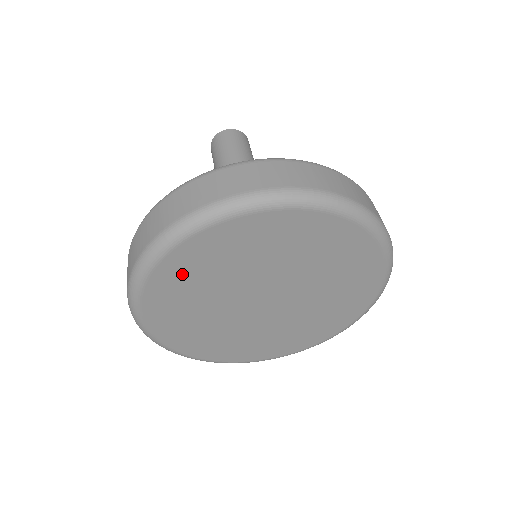
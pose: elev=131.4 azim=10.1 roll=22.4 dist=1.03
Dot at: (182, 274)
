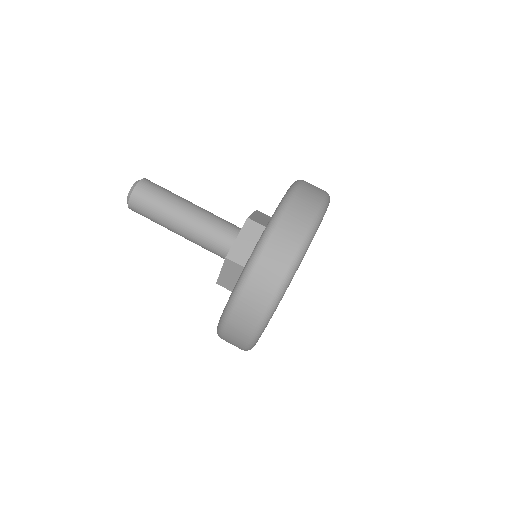
Dot at: occluded
